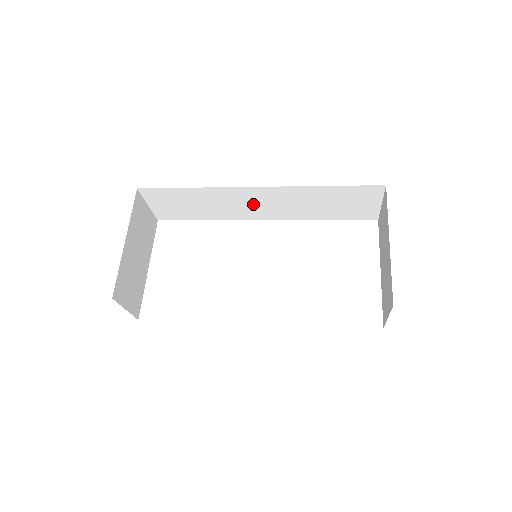
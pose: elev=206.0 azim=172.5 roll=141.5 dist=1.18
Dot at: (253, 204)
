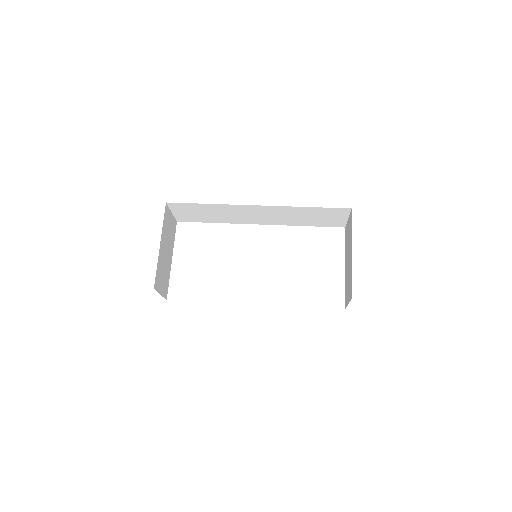
Dot at: (253, 215)
